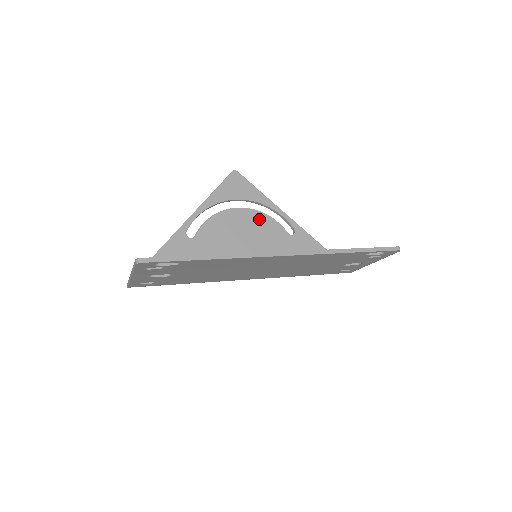
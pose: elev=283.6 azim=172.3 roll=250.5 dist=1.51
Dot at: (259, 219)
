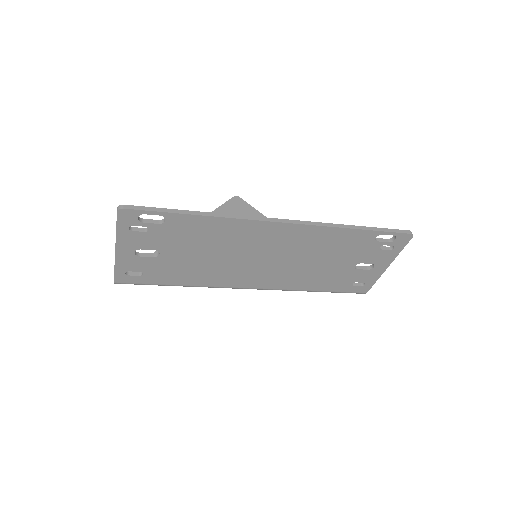
Dot at: occluded
